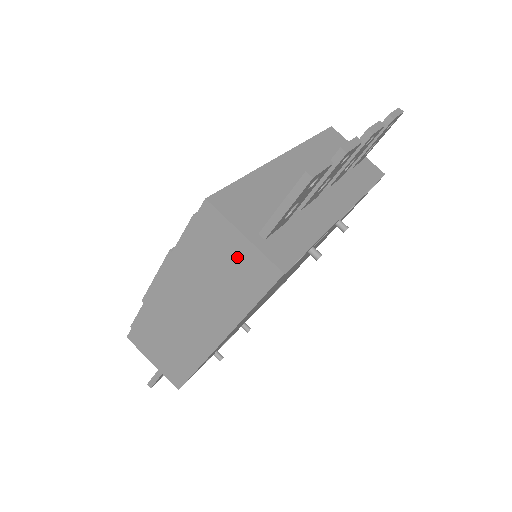
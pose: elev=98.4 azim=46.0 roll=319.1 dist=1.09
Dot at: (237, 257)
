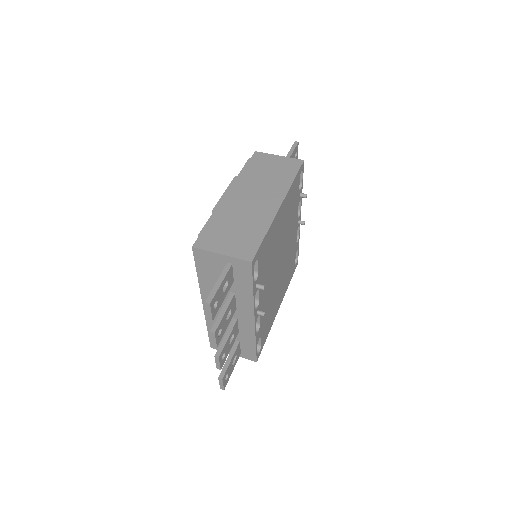
Dot at: (278, 163)
